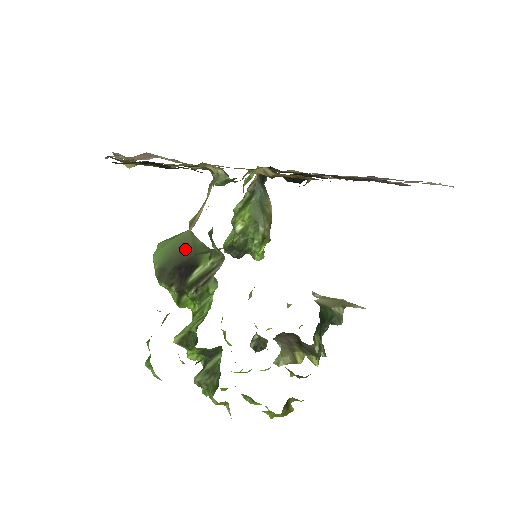
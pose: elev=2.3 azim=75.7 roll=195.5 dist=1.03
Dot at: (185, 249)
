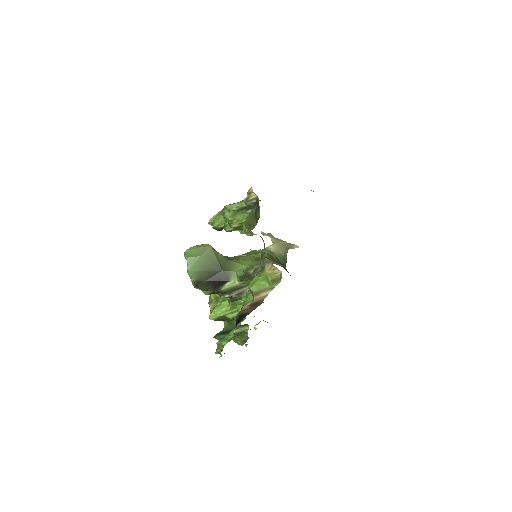
Dot at: (214, 266)
